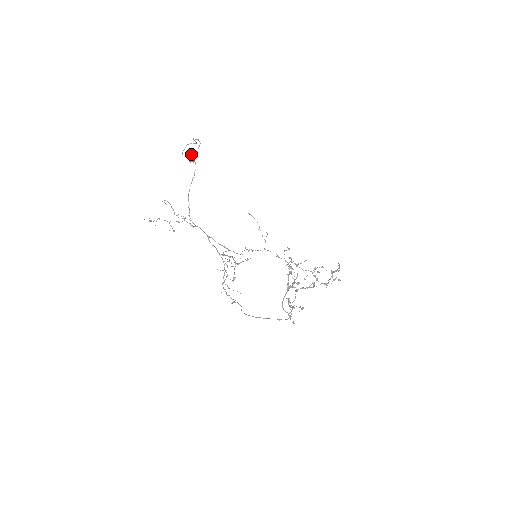
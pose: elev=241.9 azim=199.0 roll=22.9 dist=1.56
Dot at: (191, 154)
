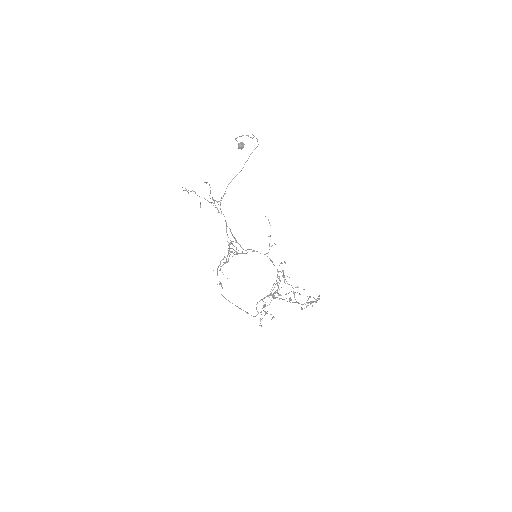
Dot at: occluded
